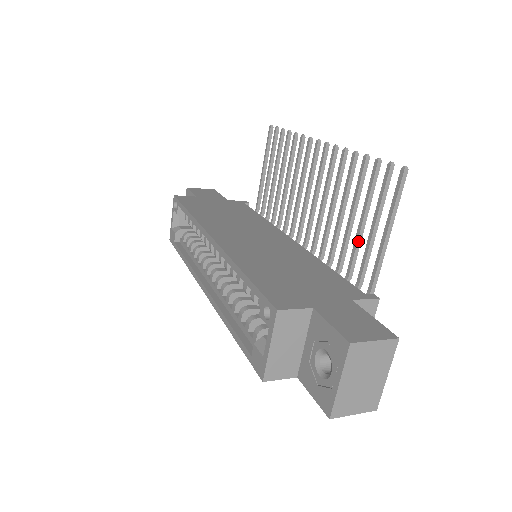
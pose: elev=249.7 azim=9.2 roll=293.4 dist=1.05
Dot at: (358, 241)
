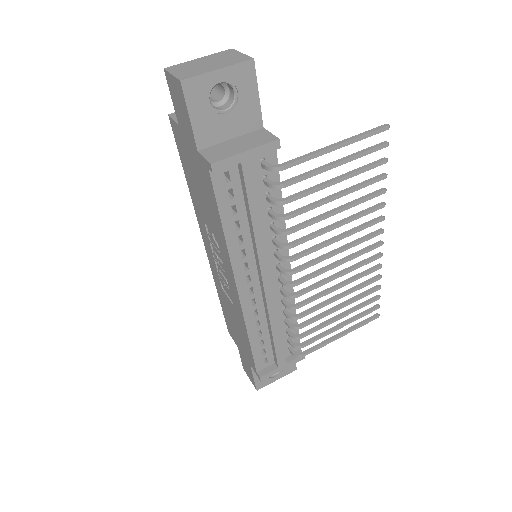
Dot at: (319, 184)
